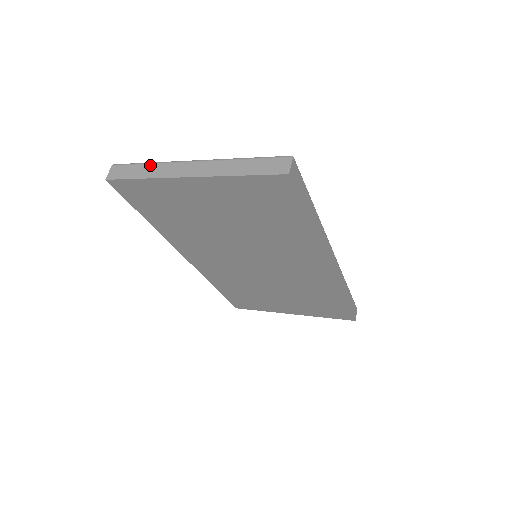
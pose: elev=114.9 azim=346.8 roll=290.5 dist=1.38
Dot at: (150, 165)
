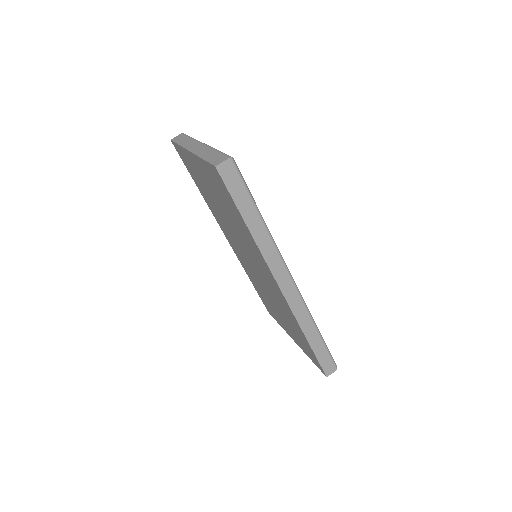
Dot at: (190, 139)
